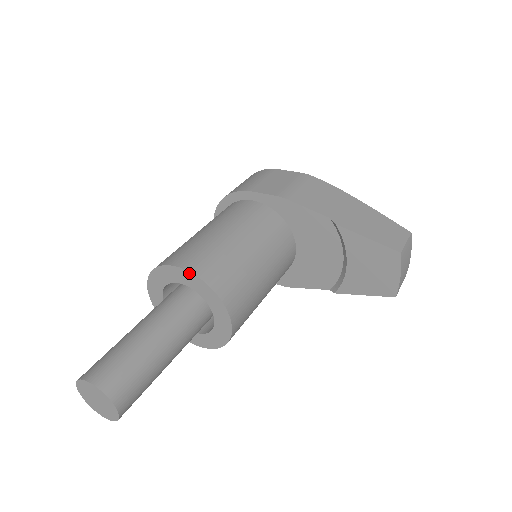
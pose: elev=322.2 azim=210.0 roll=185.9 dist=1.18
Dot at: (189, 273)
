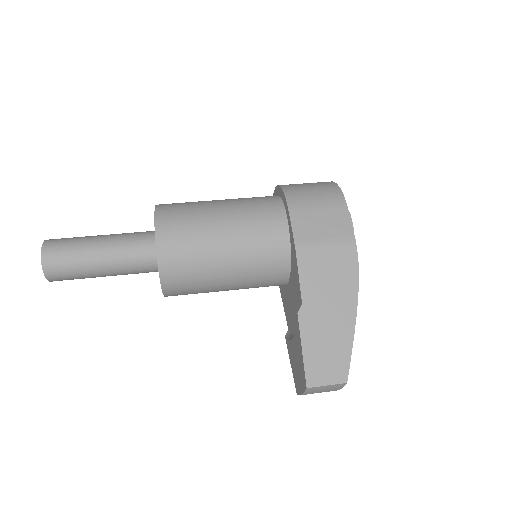
Dot at: (156, 242)
